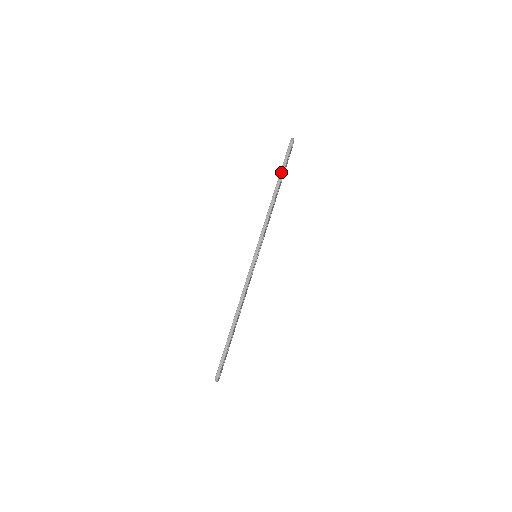
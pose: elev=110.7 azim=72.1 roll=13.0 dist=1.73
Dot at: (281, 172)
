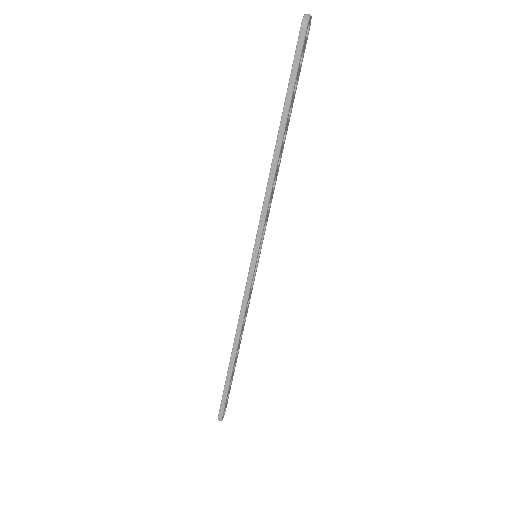
Dot at: (286, 101)
